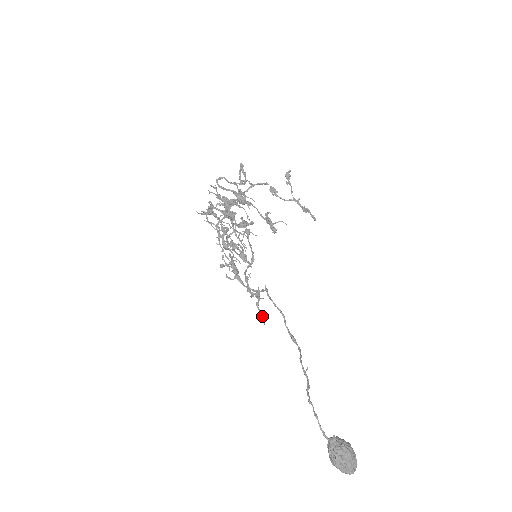
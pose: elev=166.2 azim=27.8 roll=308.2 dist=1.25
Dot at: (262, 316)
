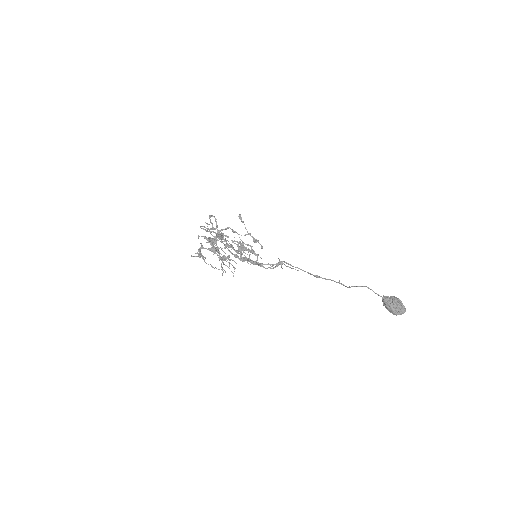
Dot at: occluded
